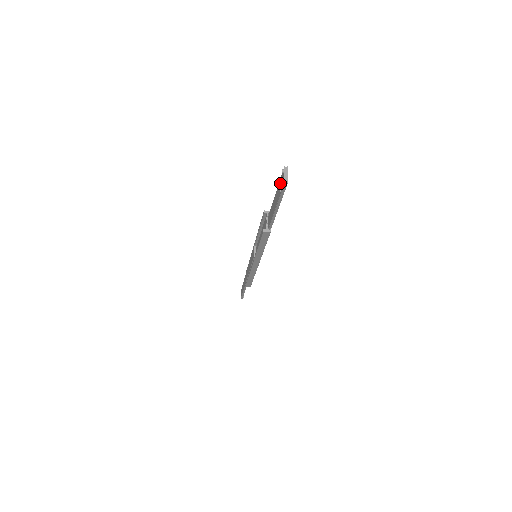
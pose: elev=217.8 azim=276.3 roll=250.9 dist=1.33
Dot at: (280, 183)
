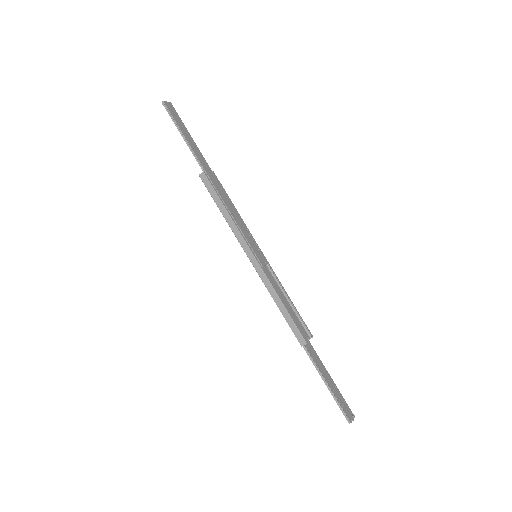
Dot at: (175, 118)
